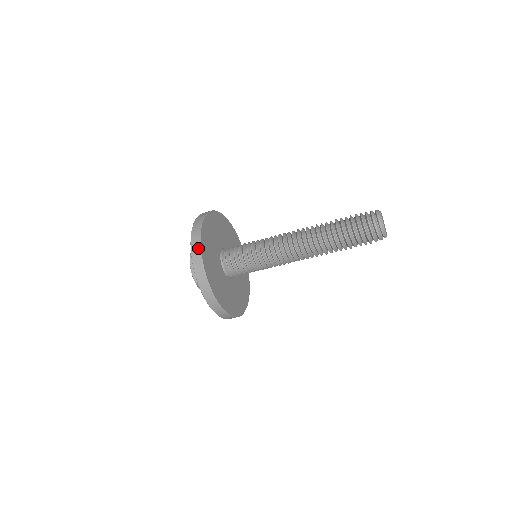
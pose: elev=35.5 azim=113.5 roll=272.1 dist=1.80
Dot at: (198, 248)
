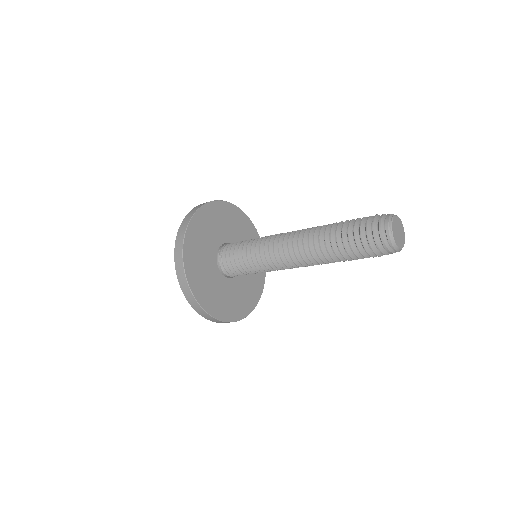
Dot at: (186, 286)
